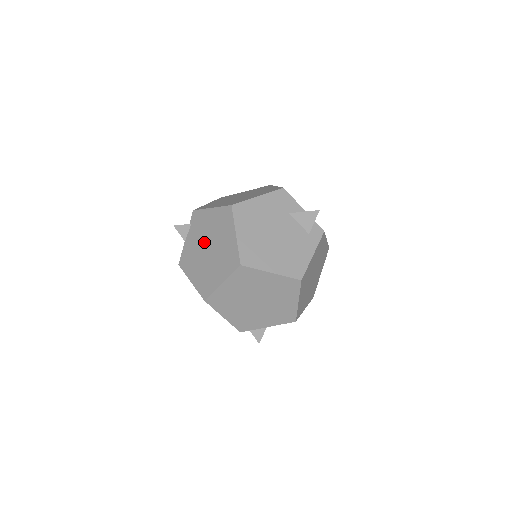
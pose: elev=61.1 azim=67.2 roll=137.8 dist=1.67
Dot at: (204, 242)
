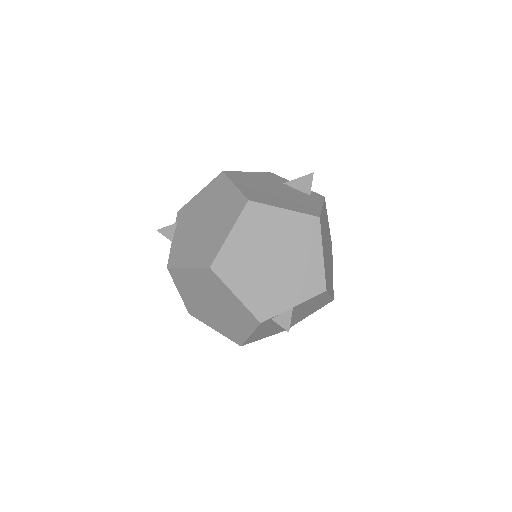
Dot at: (197, 222)
